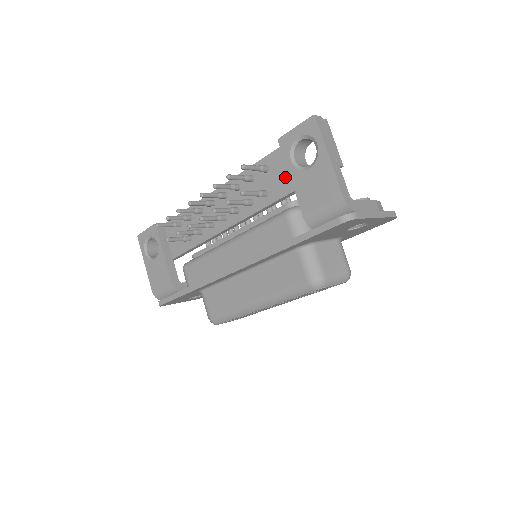
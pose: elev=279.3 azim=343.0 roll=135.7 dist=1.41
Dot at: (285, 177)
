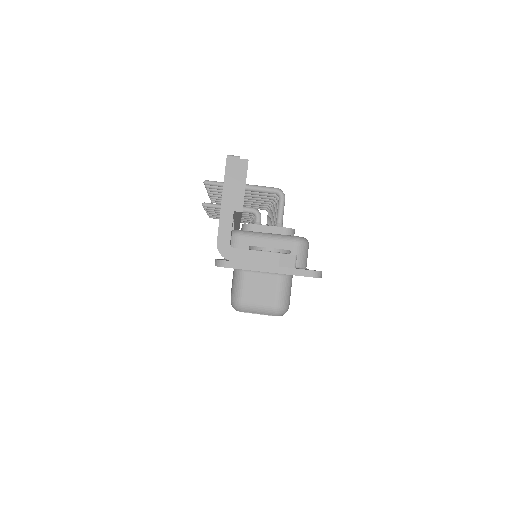
Dot at: occluded
